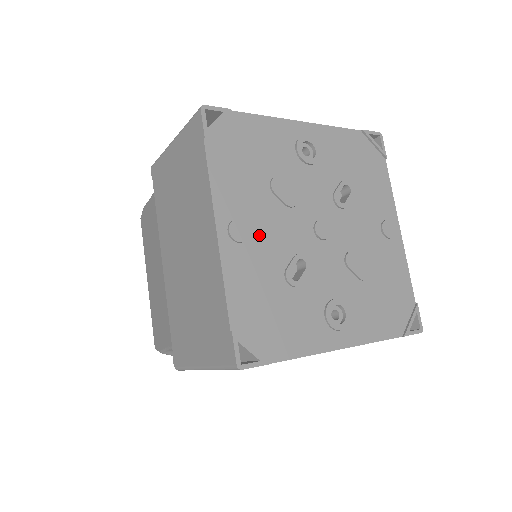
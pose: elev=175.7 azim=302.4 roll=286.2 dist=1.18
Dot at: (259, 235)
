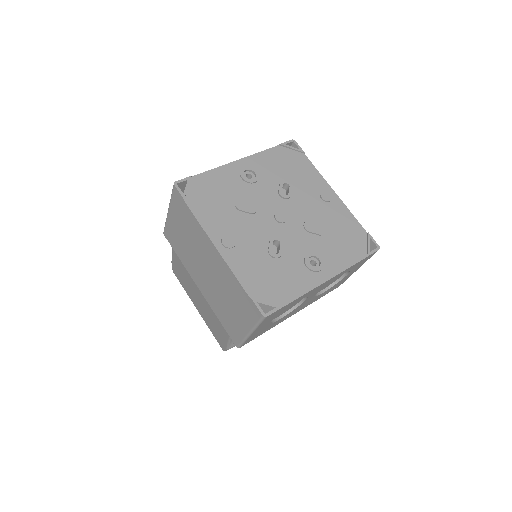
Dot at: (242, 238)
